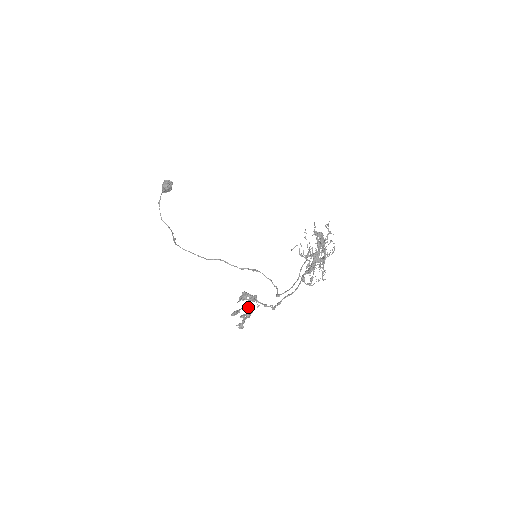
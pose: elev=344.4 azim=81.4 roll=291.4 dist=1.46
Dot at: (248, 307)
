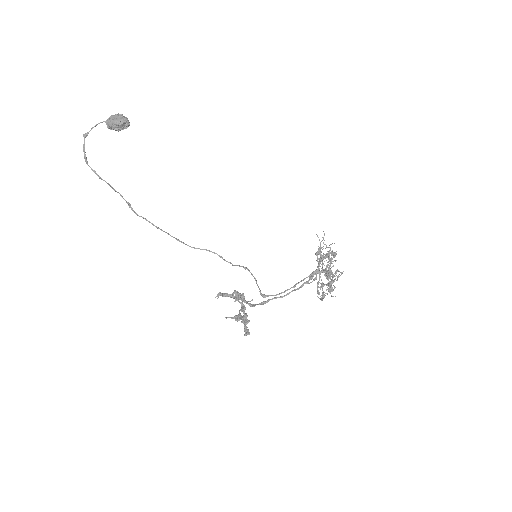
Dot at: (243, 309)
